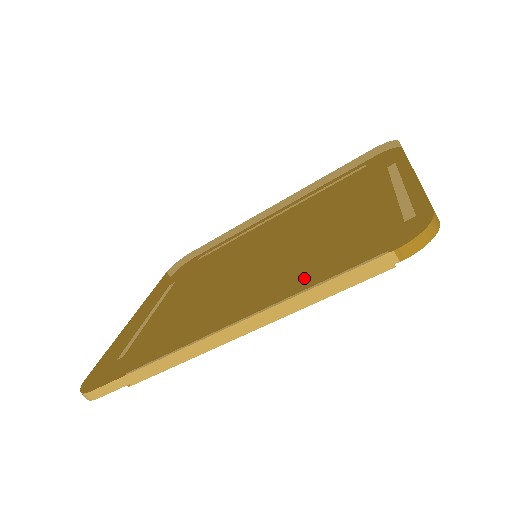
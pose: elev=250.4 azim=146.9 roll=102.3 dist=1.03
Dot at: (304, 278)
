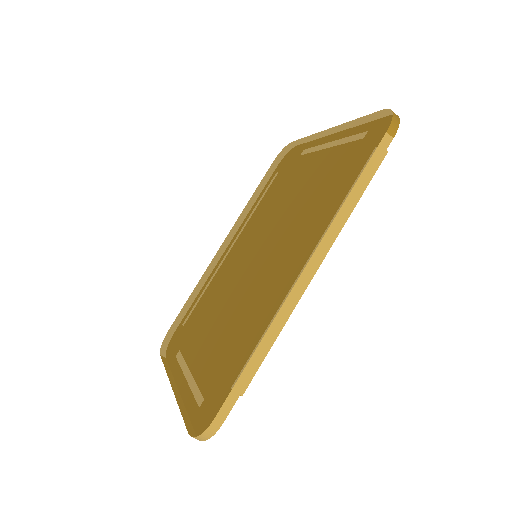
Dot at: (335, 197)
